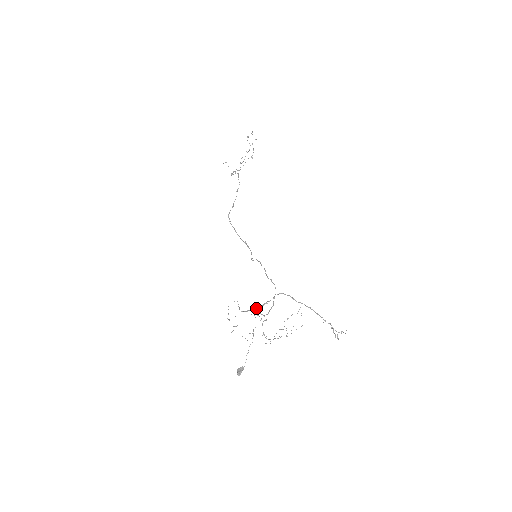
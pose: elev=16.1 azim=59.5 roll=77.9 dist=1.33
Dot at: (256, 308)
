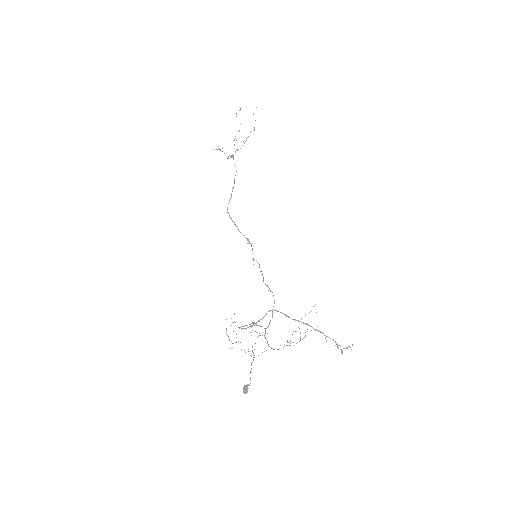
Dot at: (249, 326)
